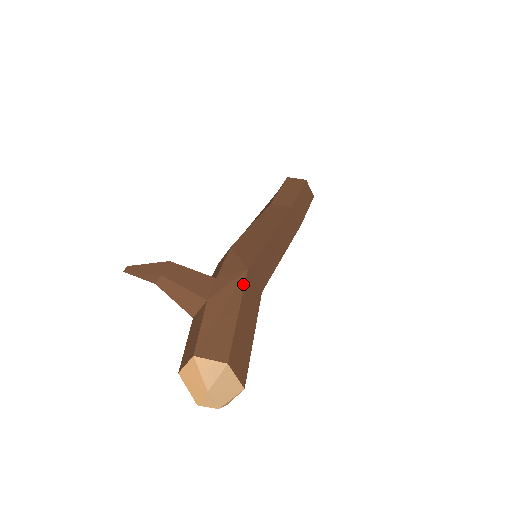
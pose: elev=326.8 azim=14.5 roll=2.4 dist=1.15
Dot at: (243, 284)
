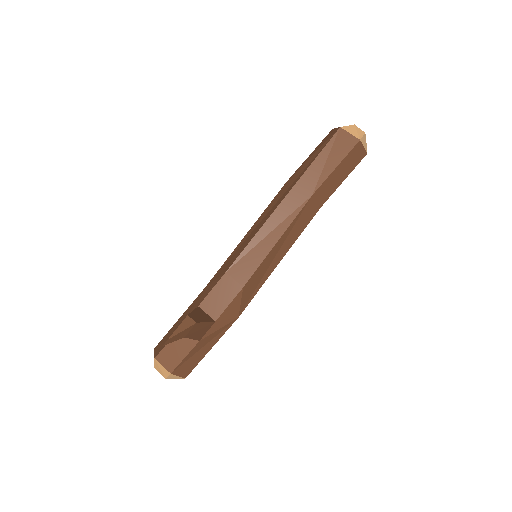
Dot at: (227, 329)
